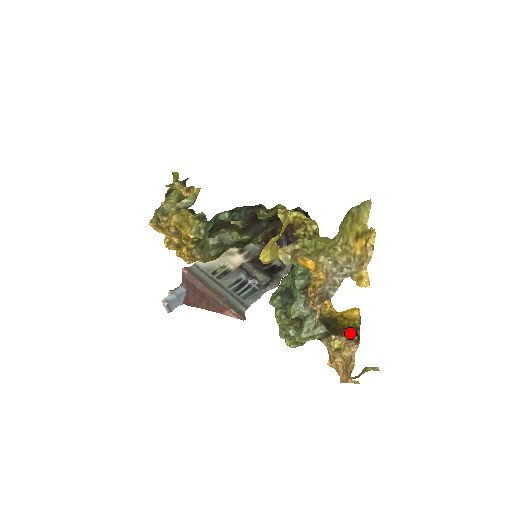
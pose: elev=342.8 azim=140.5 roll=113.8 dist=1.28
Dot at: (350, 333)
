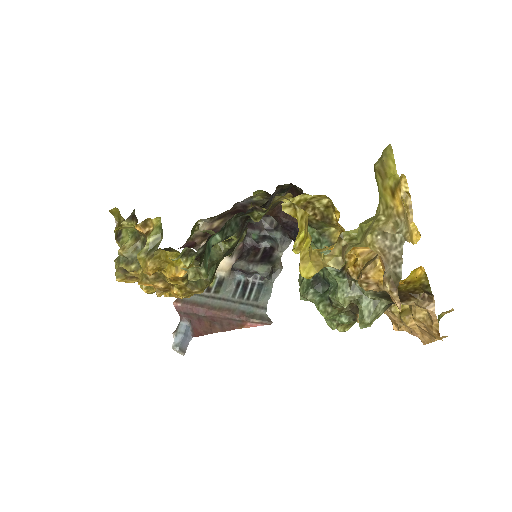
Dot at: (418, 294)
